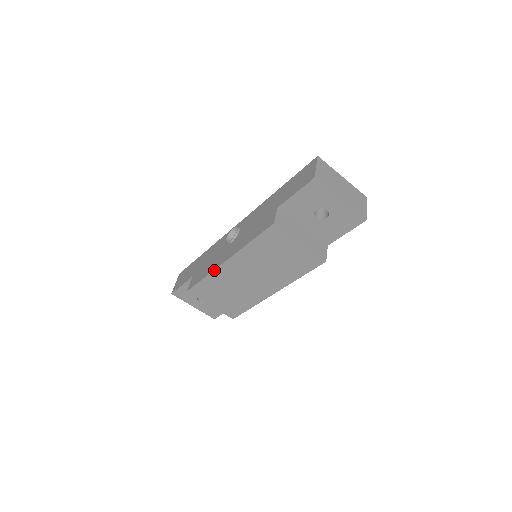
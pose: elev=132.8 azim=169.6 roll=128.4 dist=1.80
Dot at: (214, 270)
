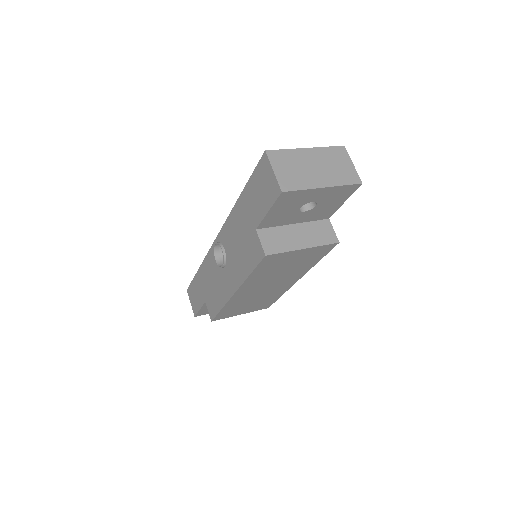
Dot at: (227, 302)
